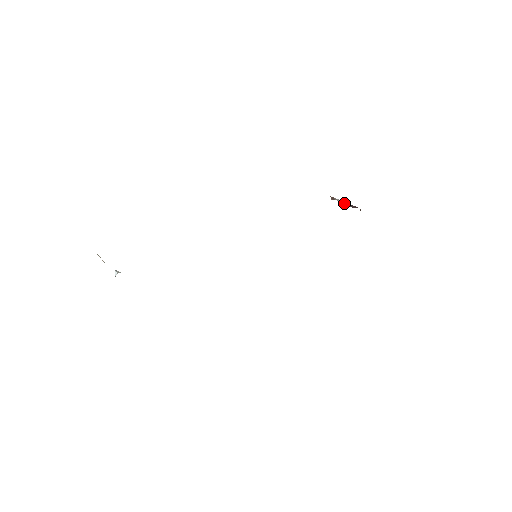
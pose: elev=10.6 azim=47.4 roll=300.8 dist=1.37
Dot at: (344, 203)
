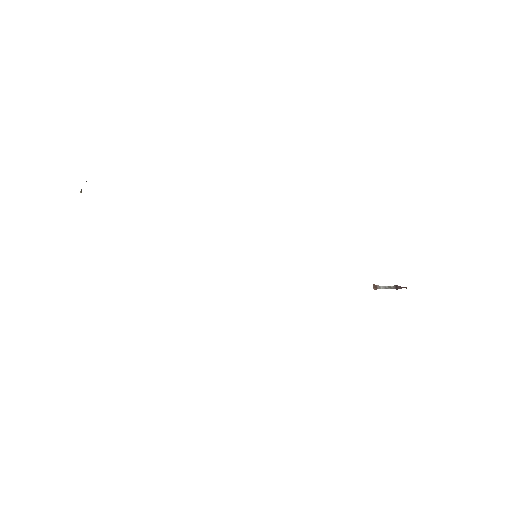
Dot at: (388, 288)
